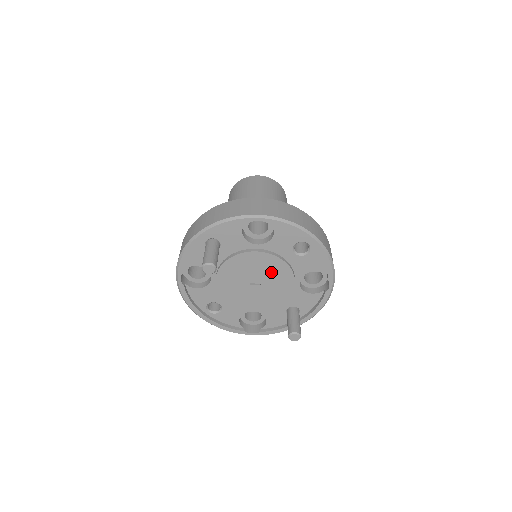
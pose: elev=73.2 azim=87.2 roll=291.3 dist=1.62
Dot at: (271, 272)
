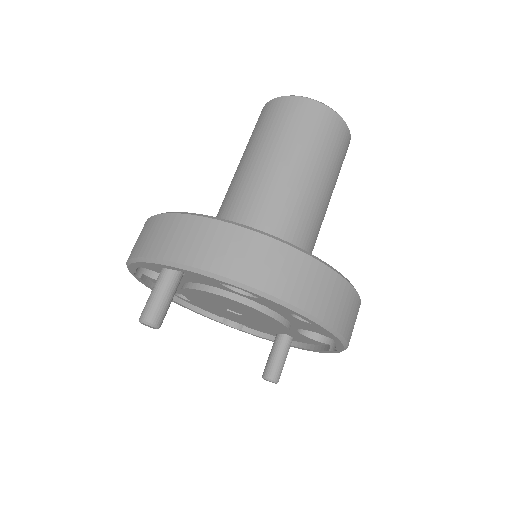
Dot at: (256, 316)
